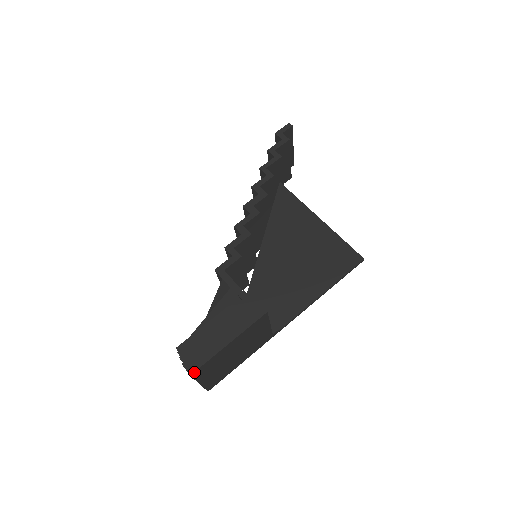
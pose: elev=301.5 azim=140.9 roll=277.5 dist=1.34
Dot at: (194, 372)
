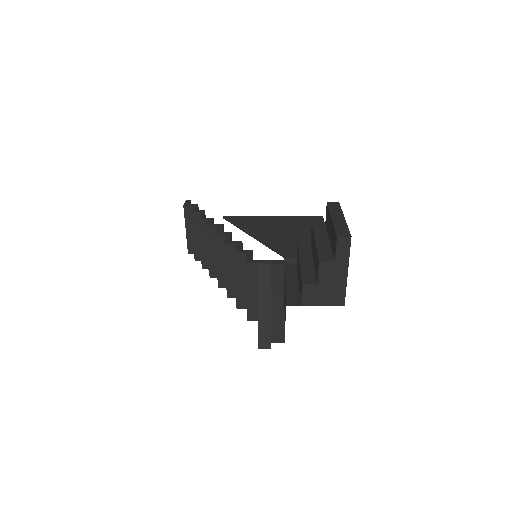
Dot at: (350, 235)
